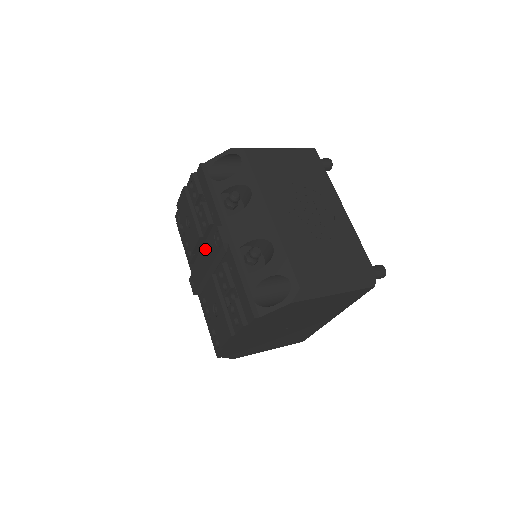
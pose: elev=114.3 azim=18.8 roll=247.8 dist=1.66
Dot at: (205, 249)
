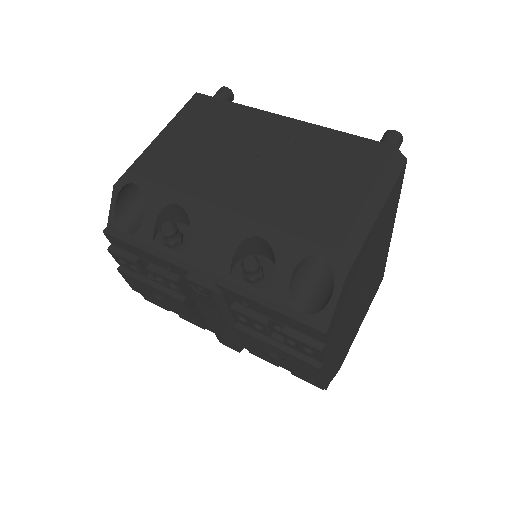
Dot at: (201, 307)
